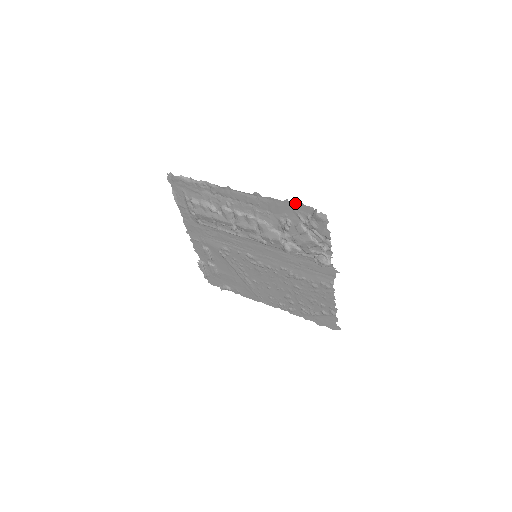
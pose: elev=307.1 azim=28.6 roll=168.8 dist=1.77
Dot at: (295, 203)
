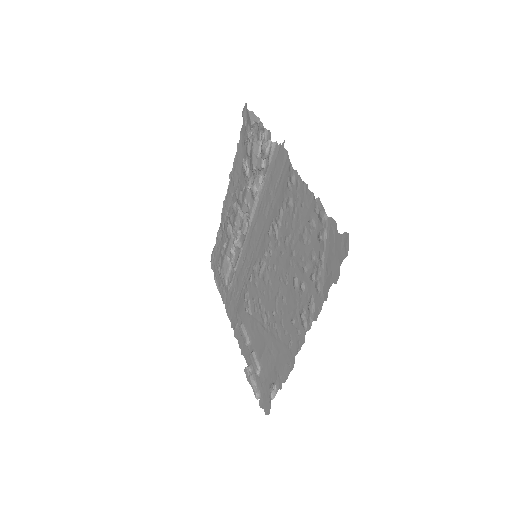
Dot at: (240, 137)
